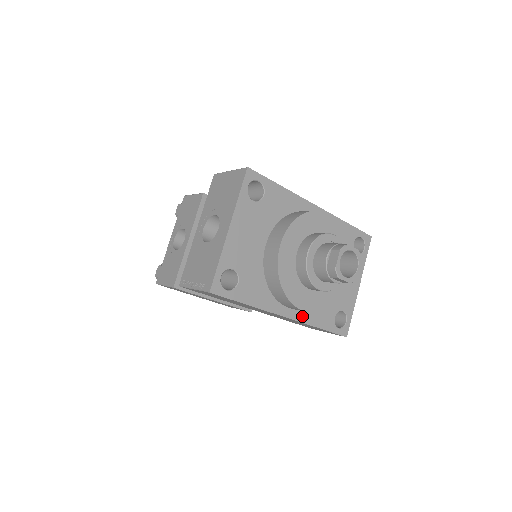
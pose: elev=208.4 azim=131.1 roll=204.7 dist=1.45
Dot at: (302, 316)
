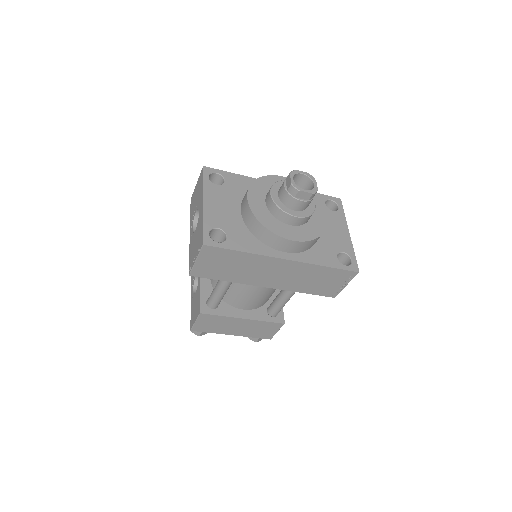
Dot at: (302, 258)
